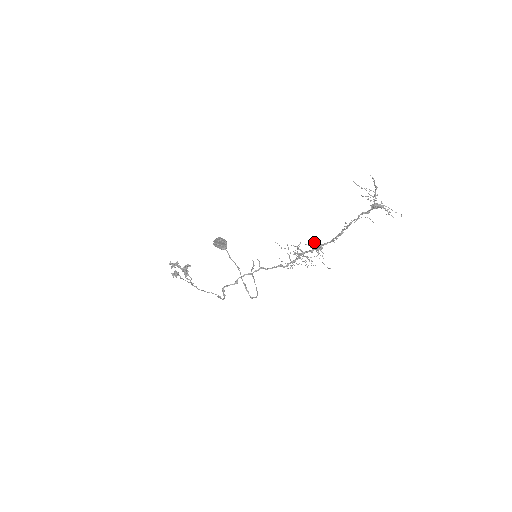
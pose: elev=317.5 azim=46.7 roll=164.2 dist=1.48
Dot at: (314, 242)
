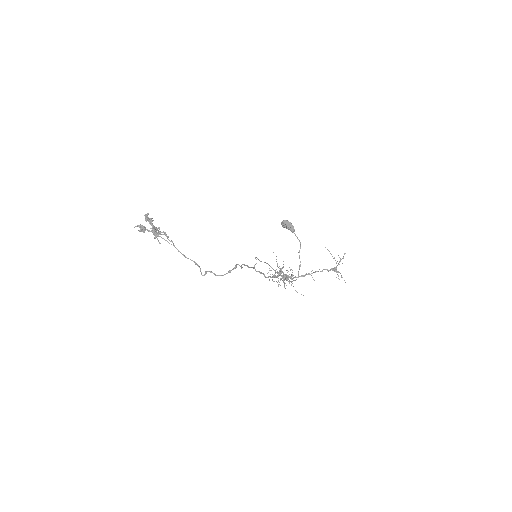
Dot at: occluded
